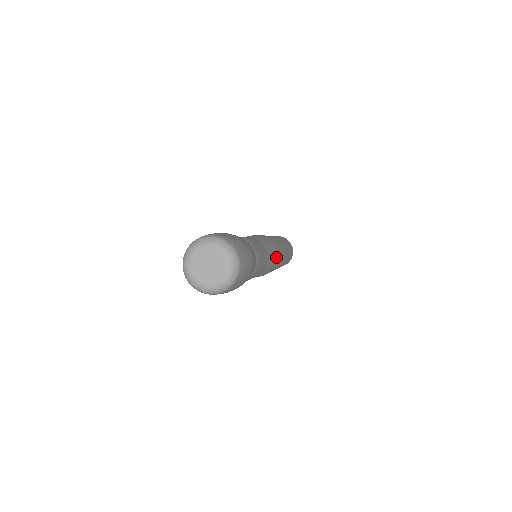
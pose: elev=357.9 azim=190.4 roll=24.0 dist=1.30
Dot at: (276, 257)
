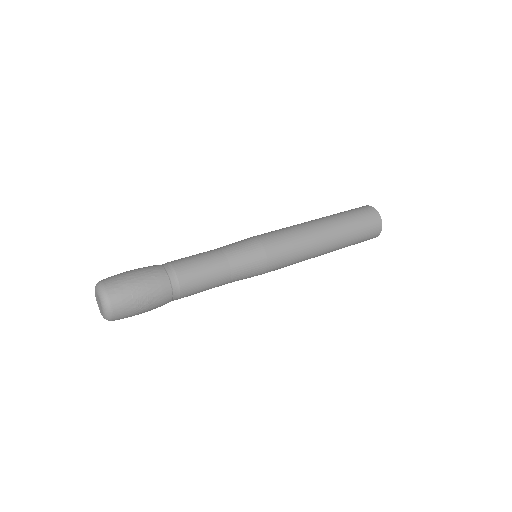
Dot at: (263, 251)
